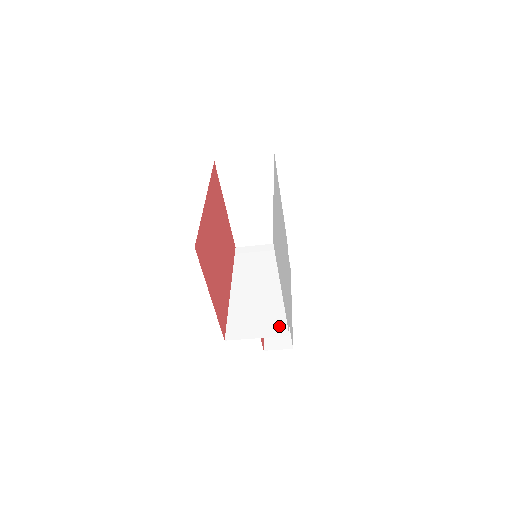
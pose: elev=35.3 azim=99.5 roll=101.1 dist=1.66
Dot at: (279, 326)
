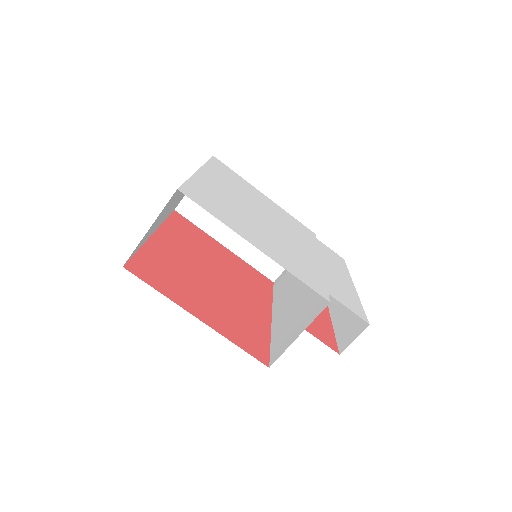
Dot at: (318, 304)
